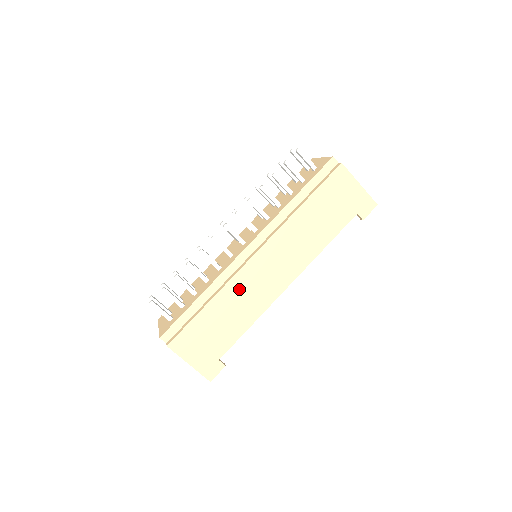
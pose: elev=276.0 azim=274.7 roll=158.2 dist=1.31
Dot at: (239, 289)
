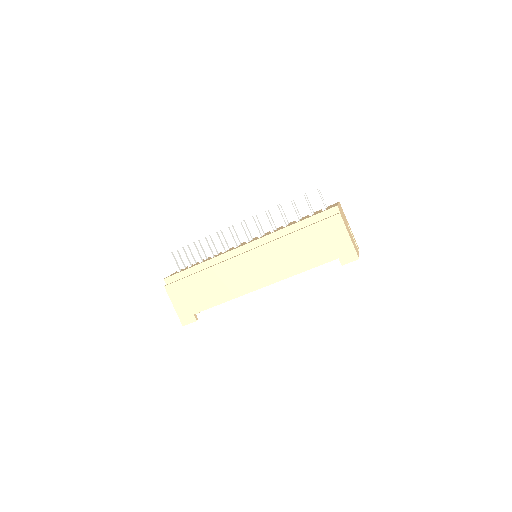
Dot at: (226, 272)
